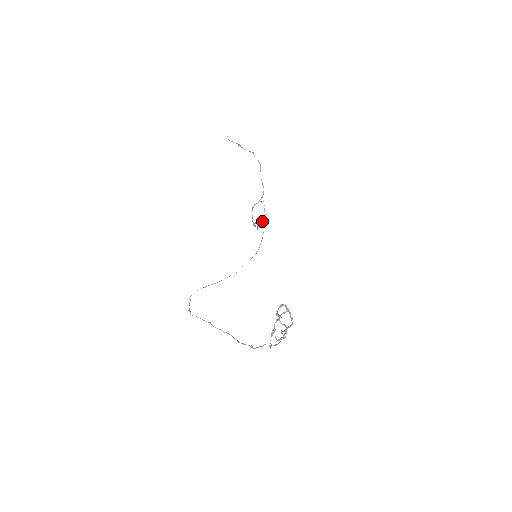
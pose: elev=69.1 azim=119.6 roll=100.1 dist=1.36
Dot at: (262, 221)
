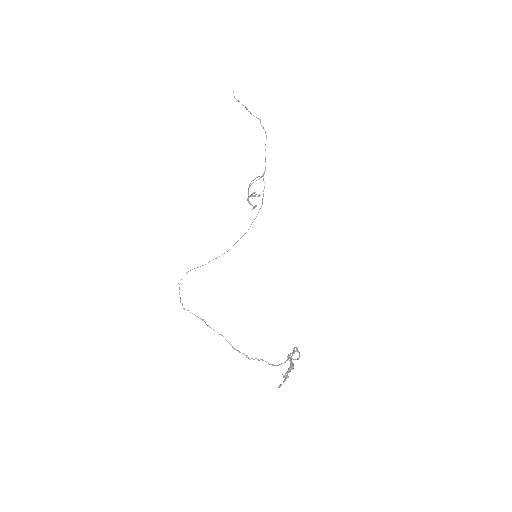
Dot at: occluded
